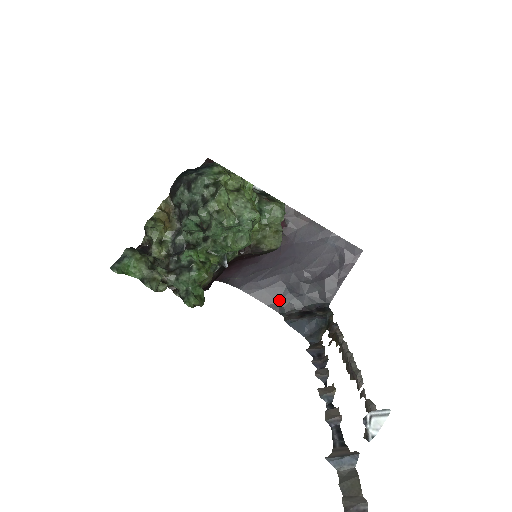
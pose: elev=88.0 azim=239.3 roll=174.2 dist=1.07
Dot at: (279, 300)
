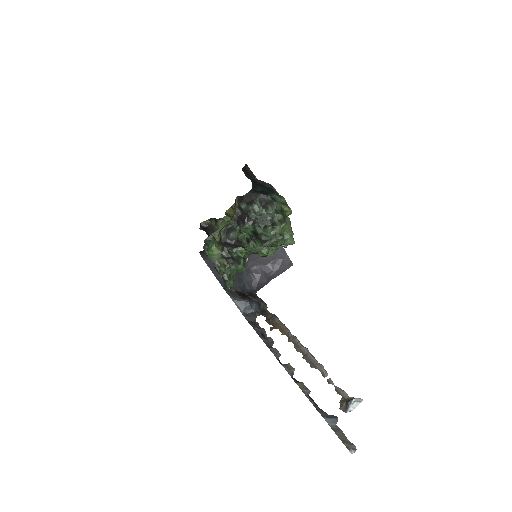
Dot at: occluded
